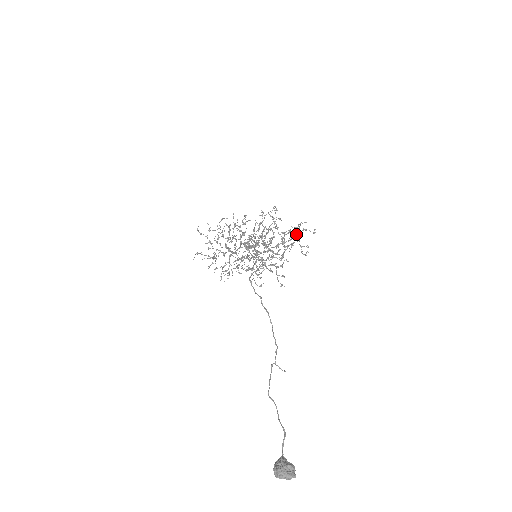
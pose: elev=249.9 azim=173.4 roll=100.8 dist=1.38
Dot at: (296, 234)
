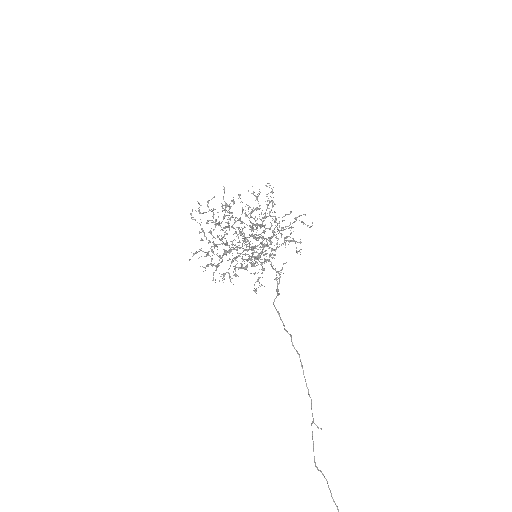
Dot at: (292, 227)
